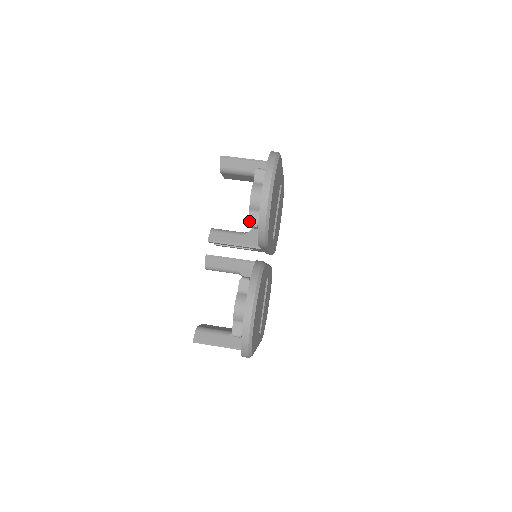
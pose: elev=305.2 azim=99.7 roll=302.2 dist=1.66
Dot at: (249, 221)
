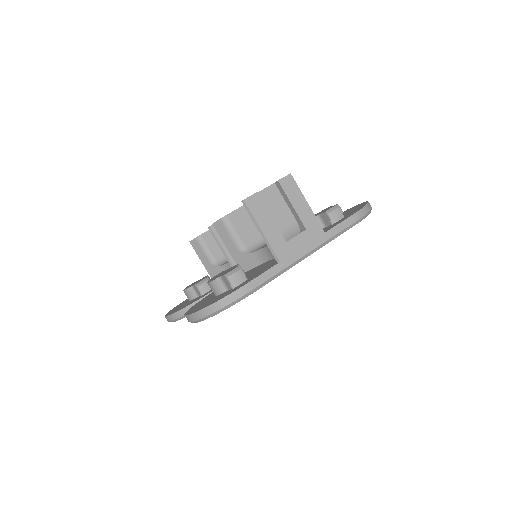
Dot at: occluded
